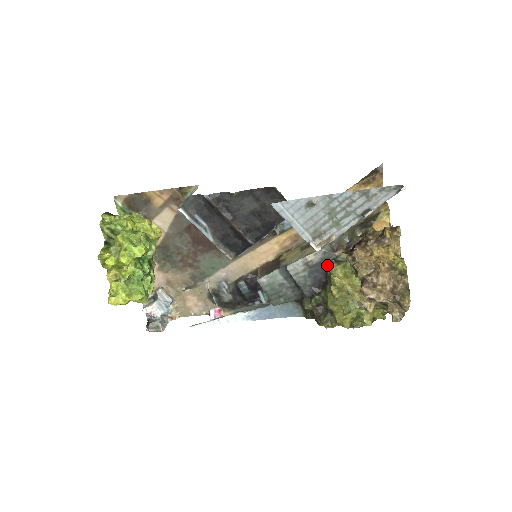
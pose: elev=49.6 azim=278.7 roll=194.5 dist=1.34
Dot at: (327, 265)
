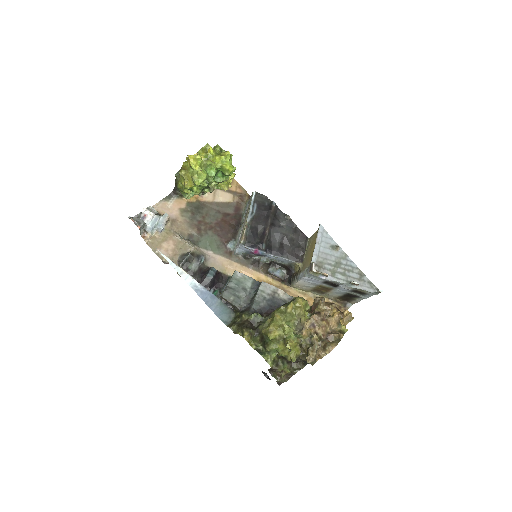
Dot at: occluded
